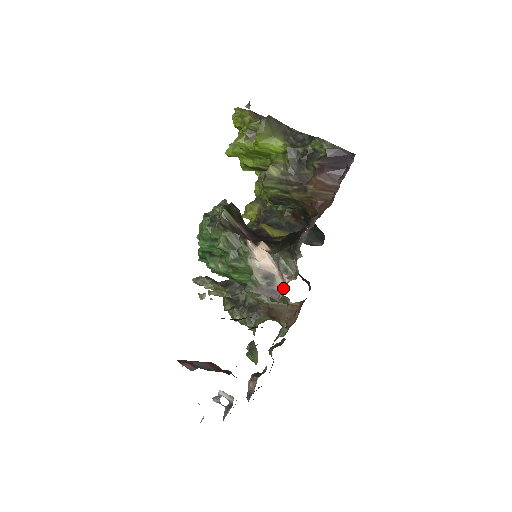
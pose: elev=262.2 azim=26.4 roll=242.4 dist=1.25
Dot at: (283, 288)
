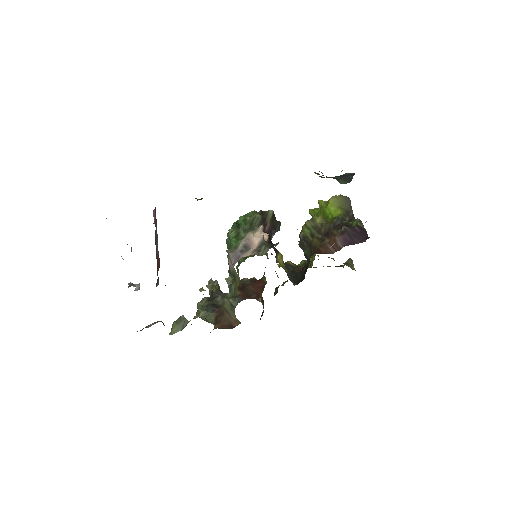
Dot at: (245, 256)
